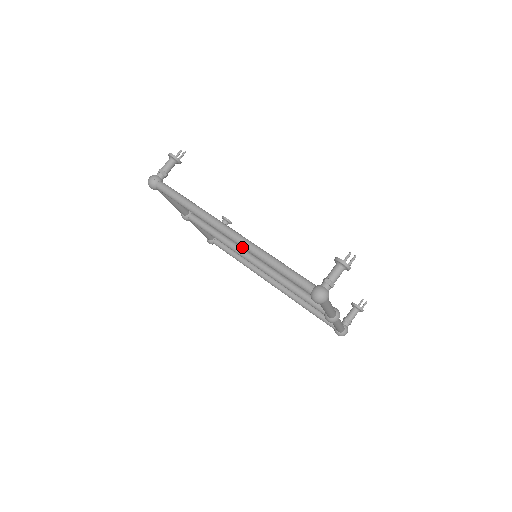
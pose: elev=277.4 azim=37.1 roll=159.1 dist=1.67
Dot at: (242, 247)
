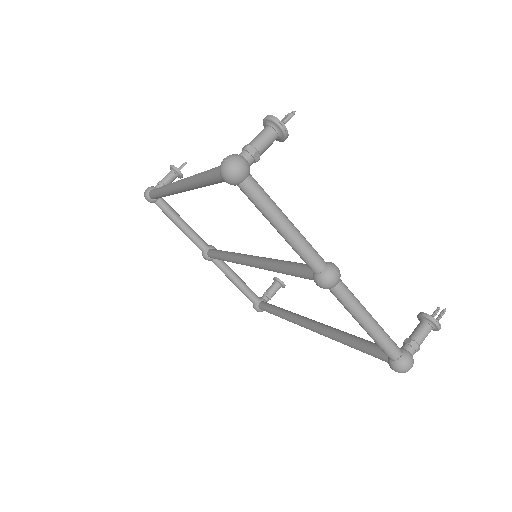
Dot at: (184, 187)
